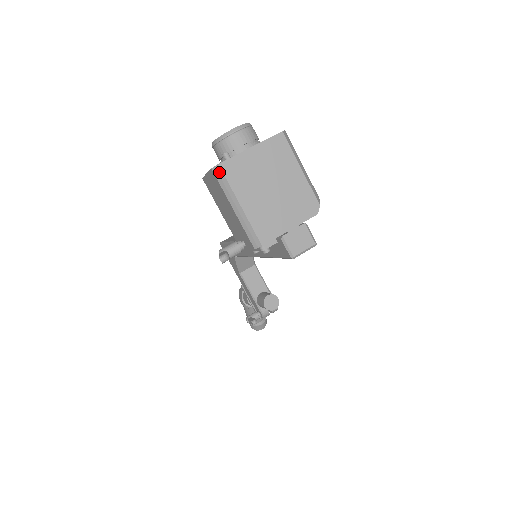
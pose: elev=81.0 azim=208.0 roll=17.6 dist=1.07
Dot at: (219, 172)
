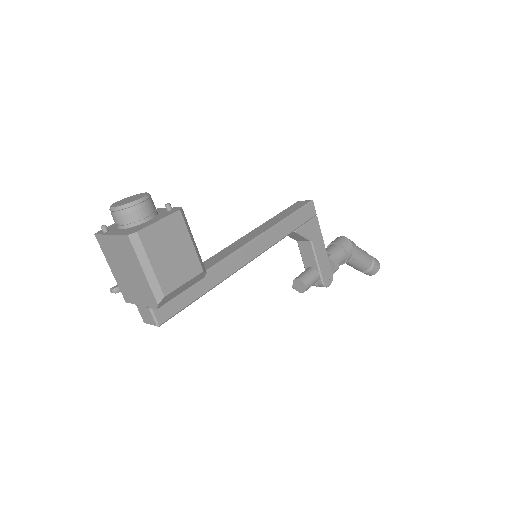
Dot at: (98, 239)
